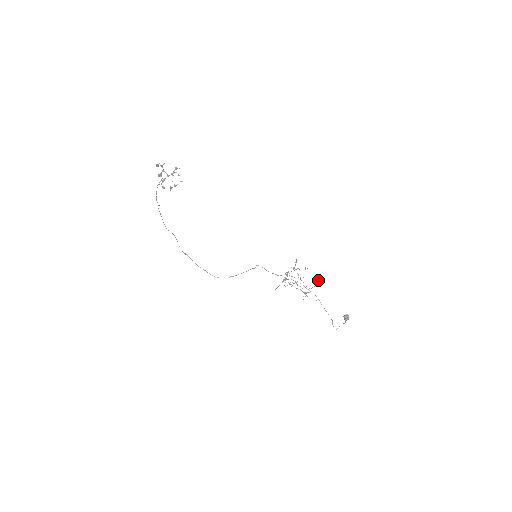
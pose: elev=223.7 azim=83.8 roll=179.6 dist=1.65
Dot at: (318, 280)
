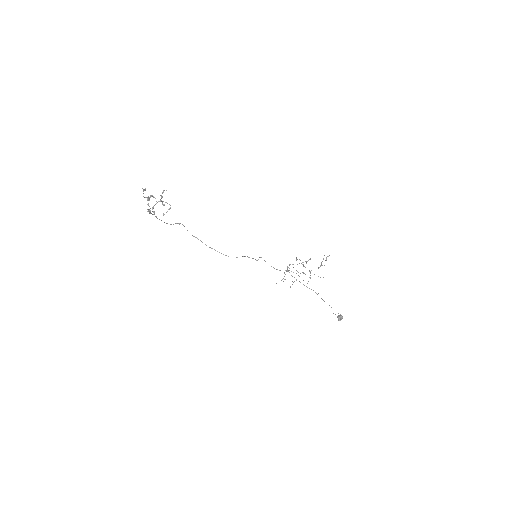
Dot at: (325, 260)
